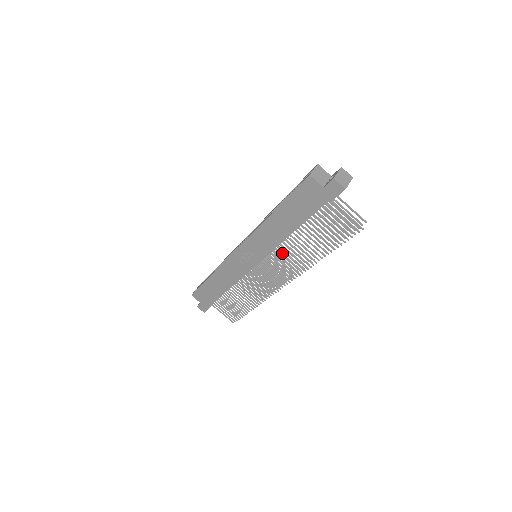
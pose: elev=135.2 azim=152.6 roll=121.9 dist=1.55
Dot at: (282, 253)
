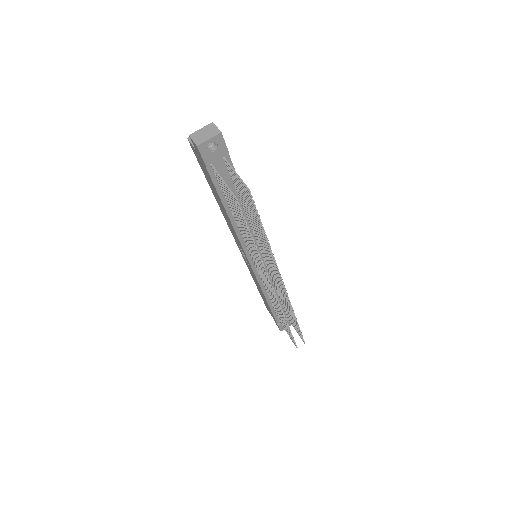
Dot at: occluded
